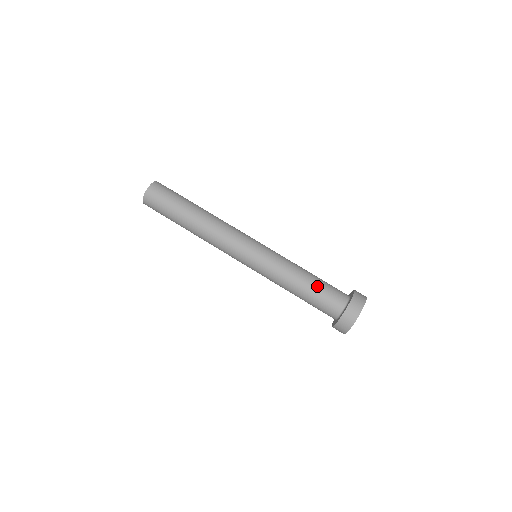
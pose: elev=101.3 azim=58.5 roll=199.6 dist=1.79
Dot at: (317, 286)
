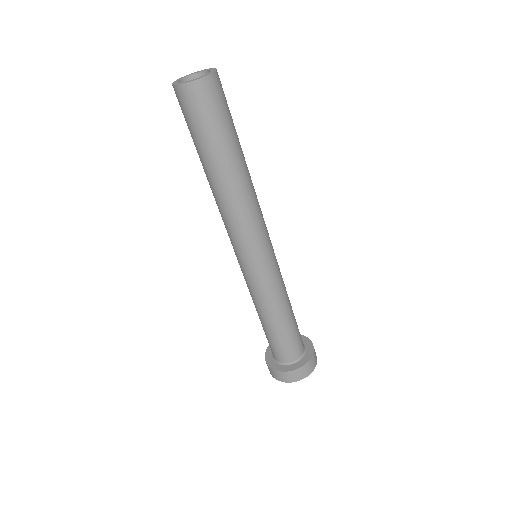
Dot at: (268, 334)
